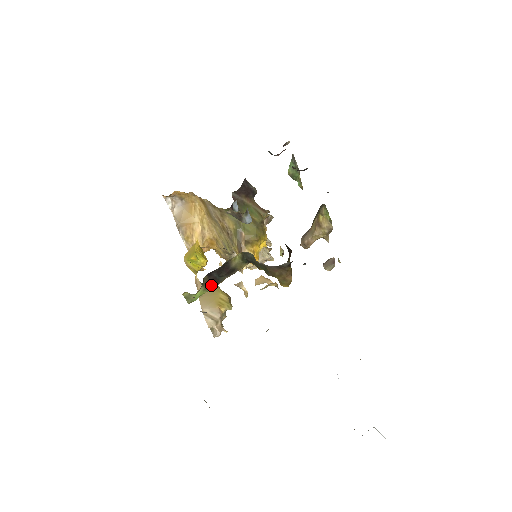
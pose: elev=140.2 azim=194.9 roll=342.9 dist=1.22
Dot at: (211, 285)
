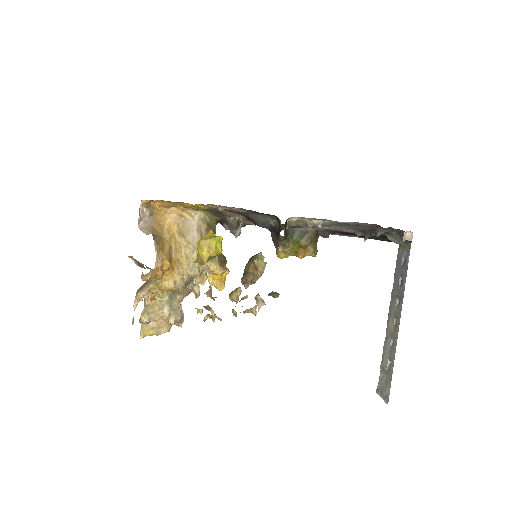
Dot at: (285, 232)
